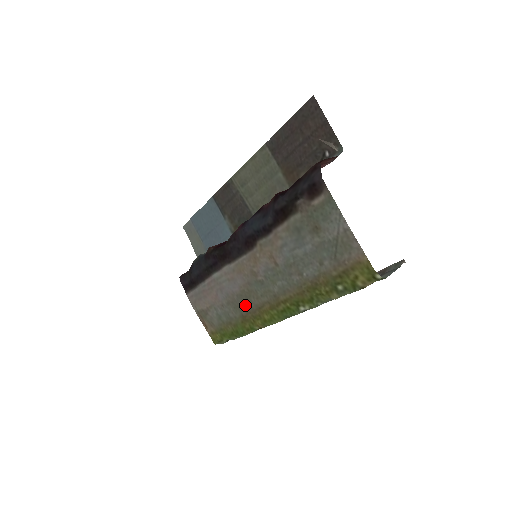
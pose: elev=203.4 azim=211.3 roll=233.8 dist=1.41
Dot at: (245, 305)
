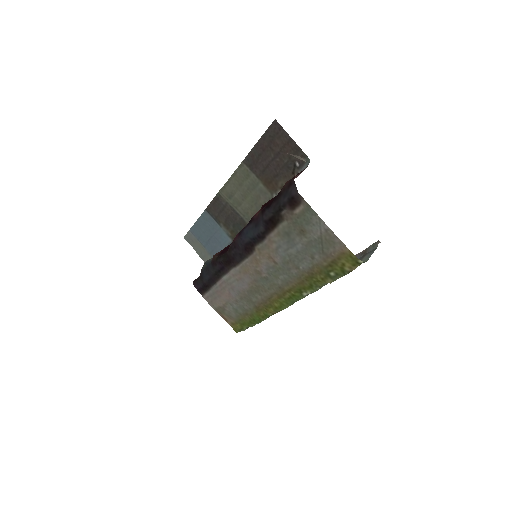
Dot at: (256, 298)
